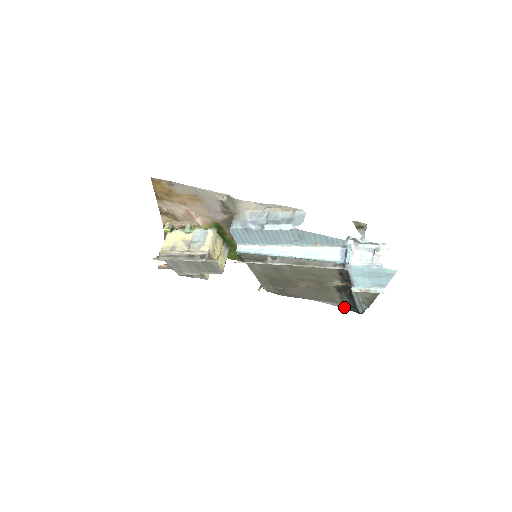
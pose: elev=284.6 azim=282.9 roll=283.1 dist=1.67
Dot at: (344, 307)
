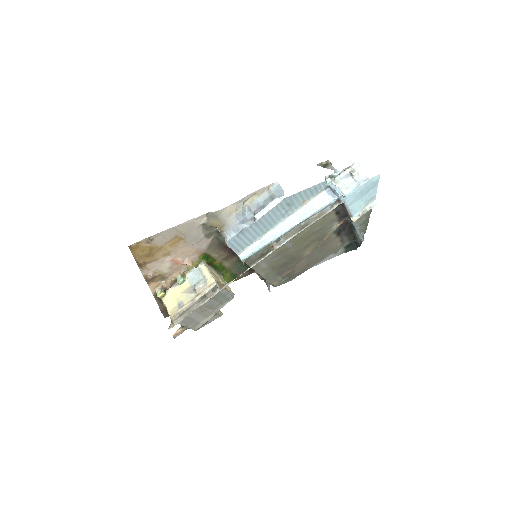
Dot at: (342, 252)
